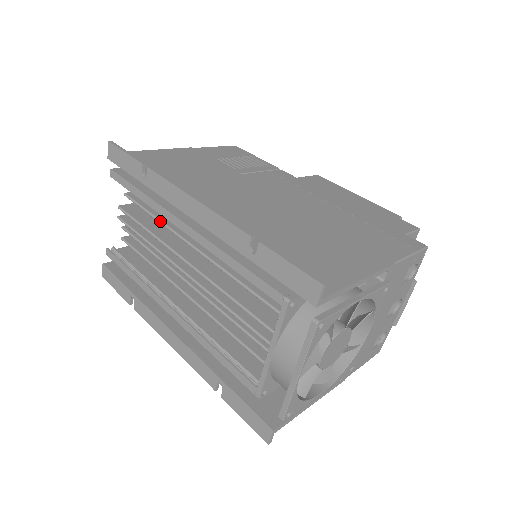
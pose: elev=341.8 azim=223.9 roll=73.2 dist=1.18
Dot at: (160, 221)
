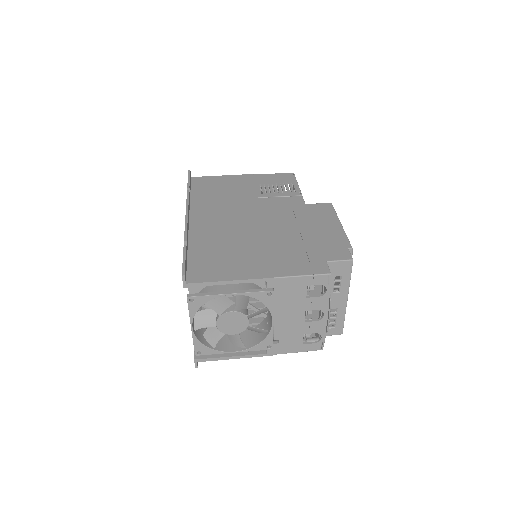
Dot at: occluded
